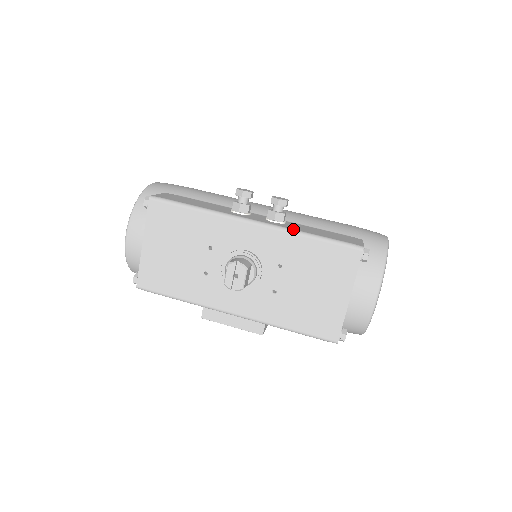
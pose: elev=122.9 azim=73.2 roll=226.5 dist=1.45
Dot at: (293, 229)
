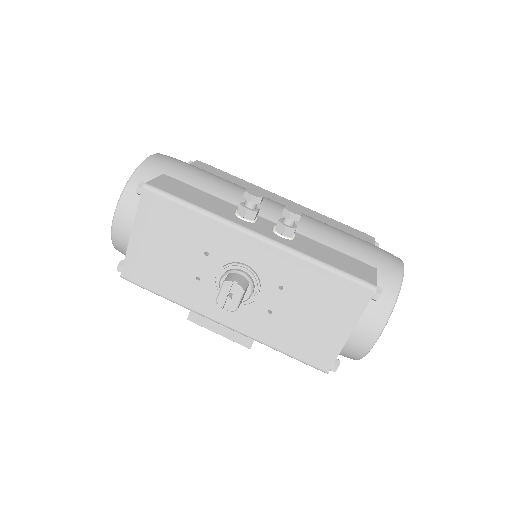
Dot at: (302, 252)
